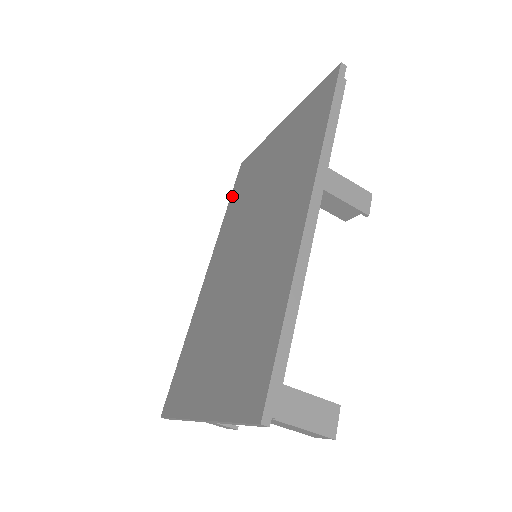
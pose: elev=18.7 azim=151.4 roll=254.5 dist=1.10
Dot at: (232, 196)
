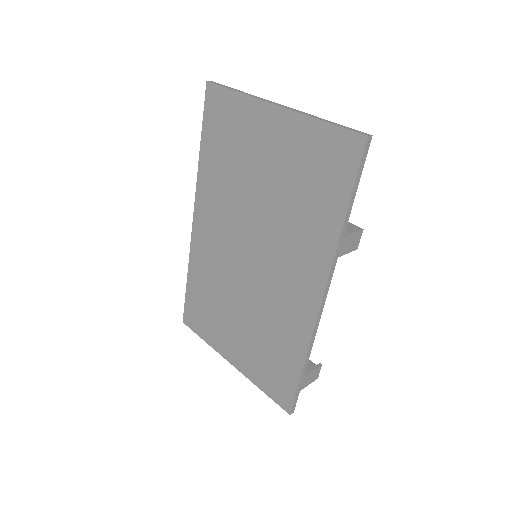
Dot at: (205, 136)
